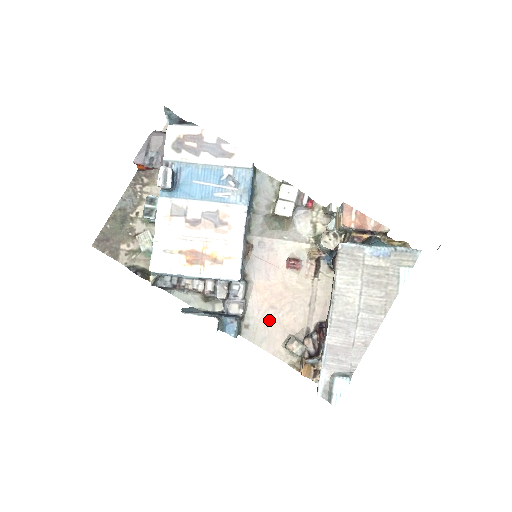
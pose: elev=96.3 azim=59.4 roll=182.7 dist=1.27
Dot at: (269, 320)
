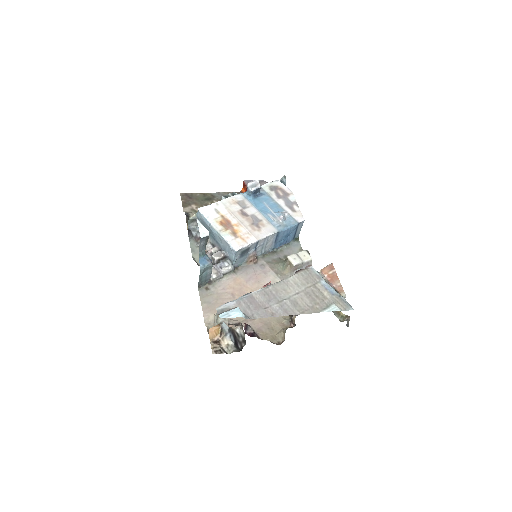
Dot at: (223, 298)
